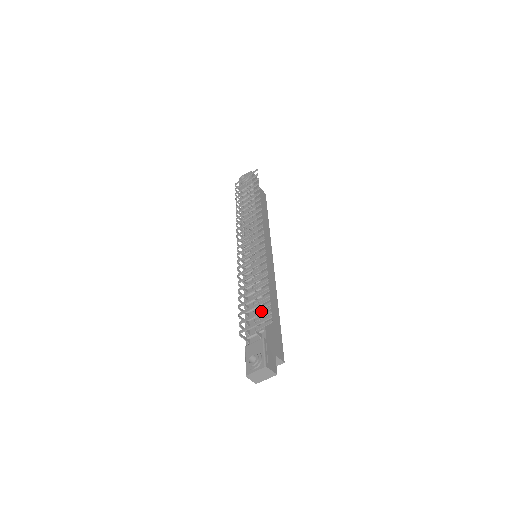
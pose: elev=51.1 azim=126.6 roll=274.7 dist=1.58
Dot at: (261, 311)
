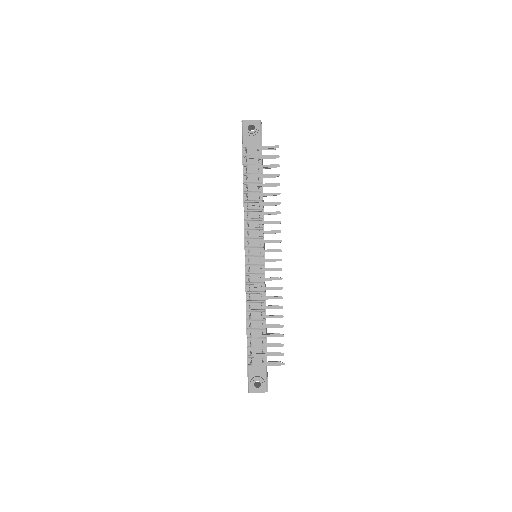
Dot at: (275, 355)
